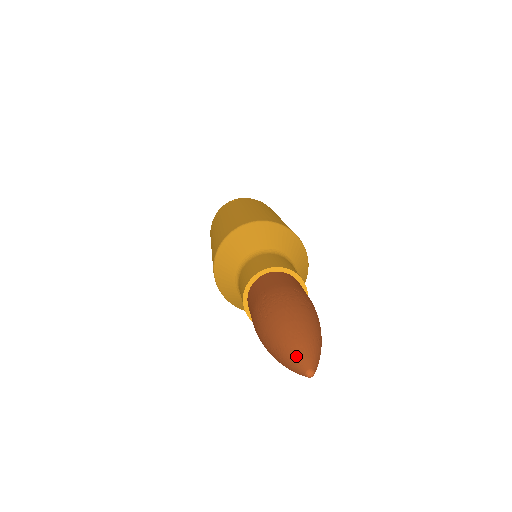
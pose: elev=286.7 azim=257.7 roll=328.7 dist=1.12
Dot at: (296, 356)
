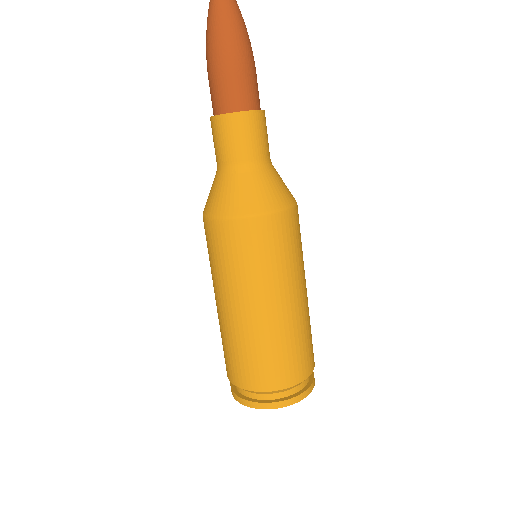
Dot at: out of frame
